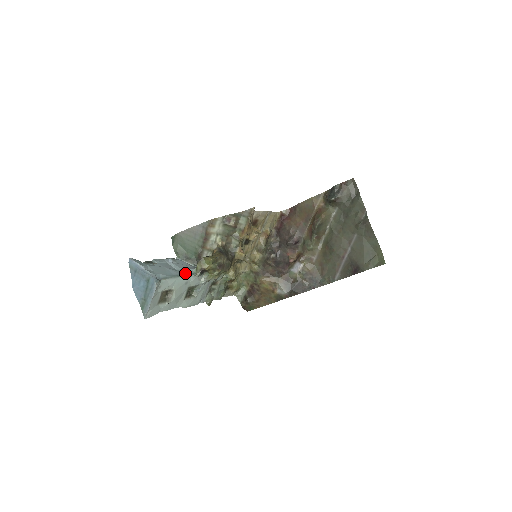
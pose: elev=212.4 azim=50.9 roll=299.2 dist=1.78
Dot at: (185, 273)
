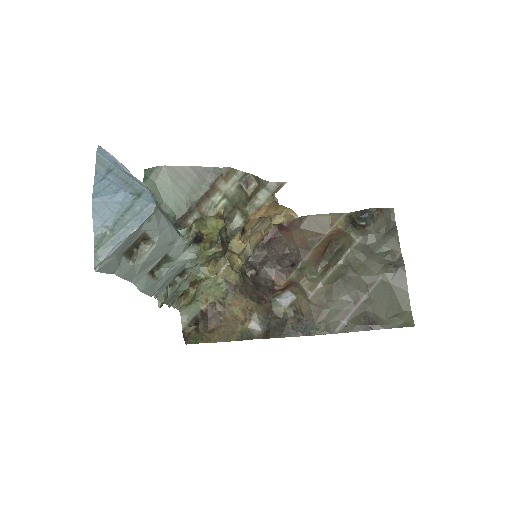
Dot at: occluded
